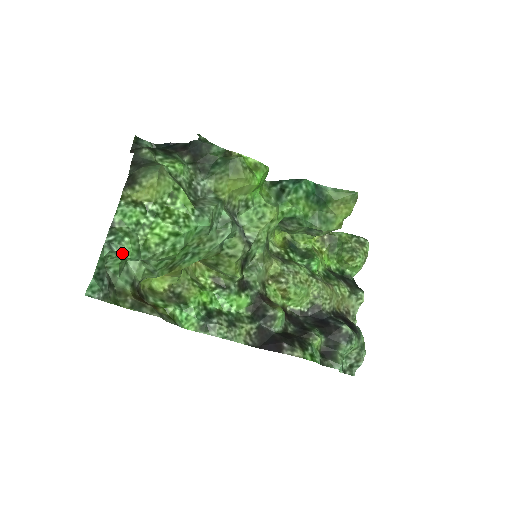
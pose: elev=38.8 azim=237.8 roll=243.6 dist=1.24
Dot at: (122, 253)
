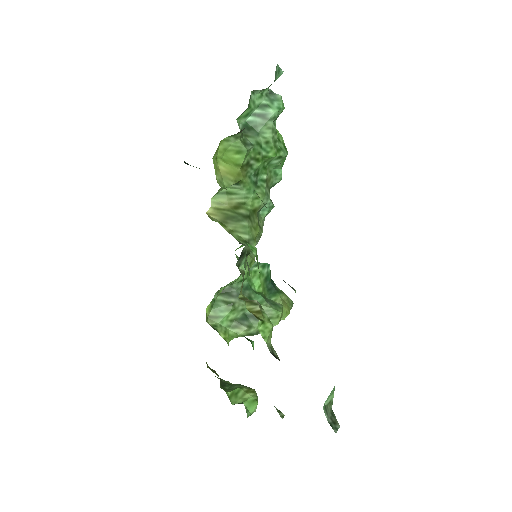
Dot at: (282, 100)
